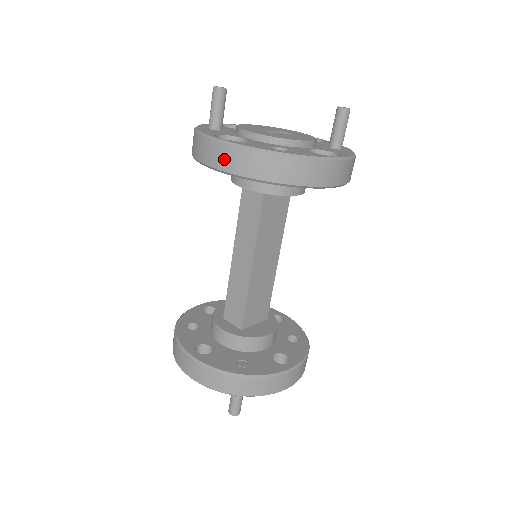
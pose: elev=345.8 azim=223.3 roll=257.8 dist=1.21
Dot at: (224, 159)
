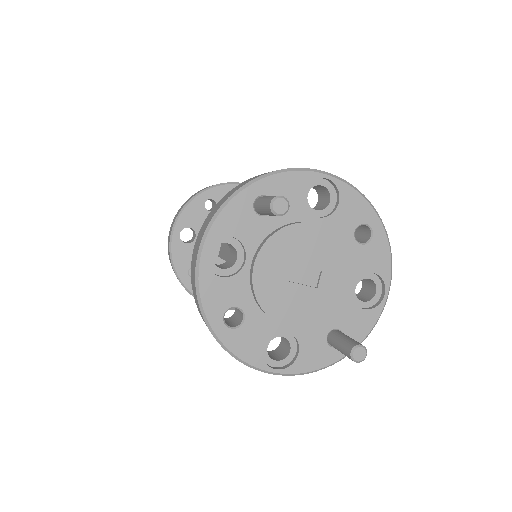
Dot at: (174, 220)
